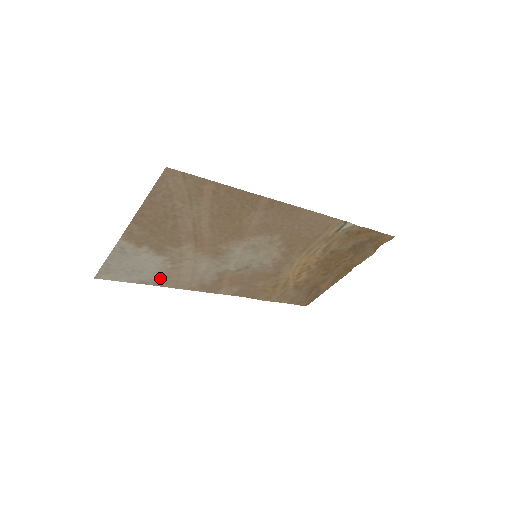
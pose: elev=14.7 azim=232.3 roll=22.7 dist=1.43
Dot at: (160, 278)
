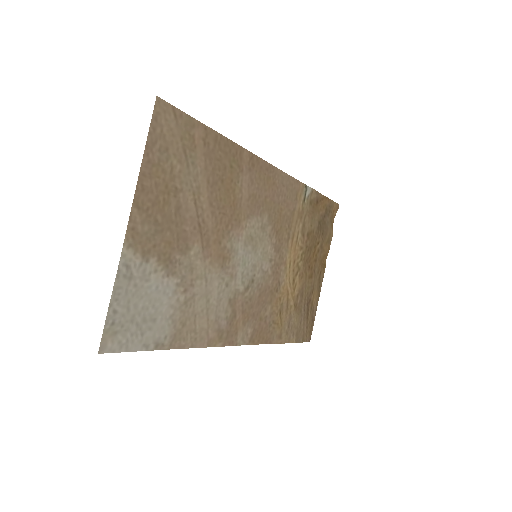
Dot at: (175, 330)
